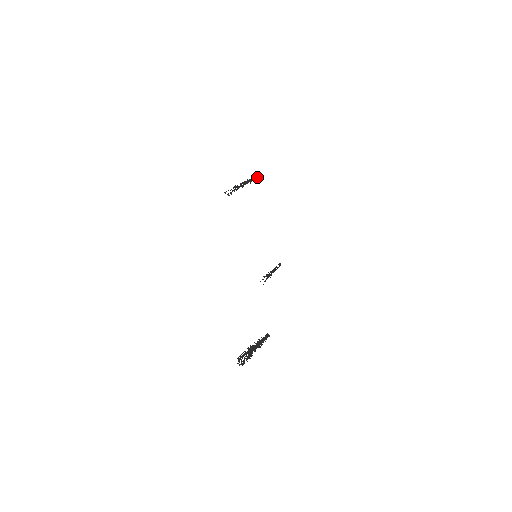
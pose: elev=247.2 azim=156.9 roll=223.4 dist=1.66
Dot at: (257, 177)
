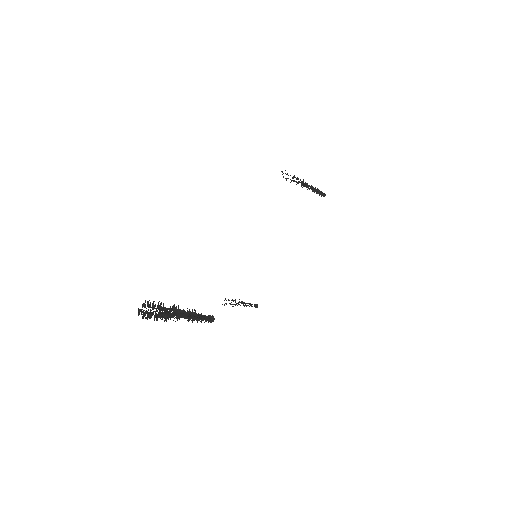
Dot at: (323, 193)
